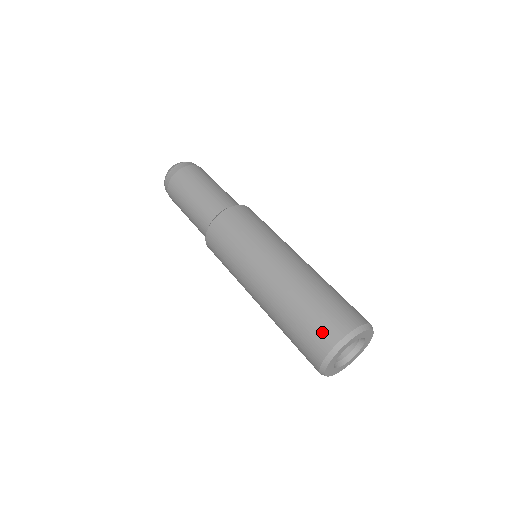
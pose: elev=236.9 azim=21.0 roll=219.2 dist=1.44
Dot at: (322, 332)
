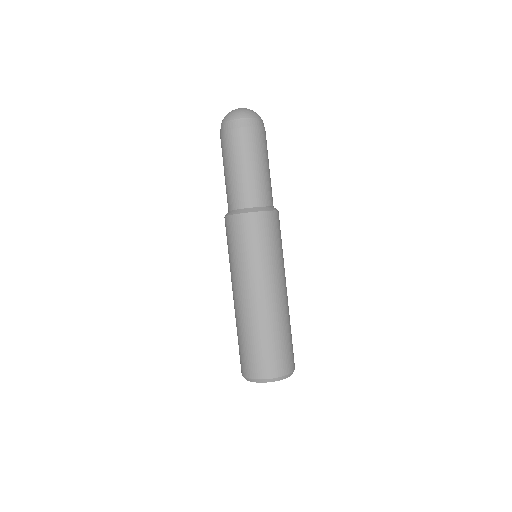
Dot at: (277, 363)
